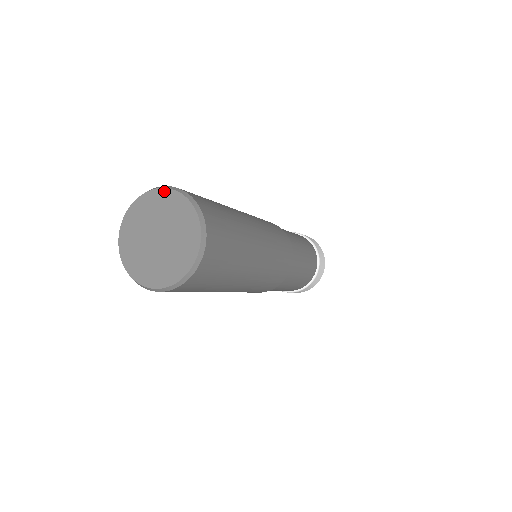
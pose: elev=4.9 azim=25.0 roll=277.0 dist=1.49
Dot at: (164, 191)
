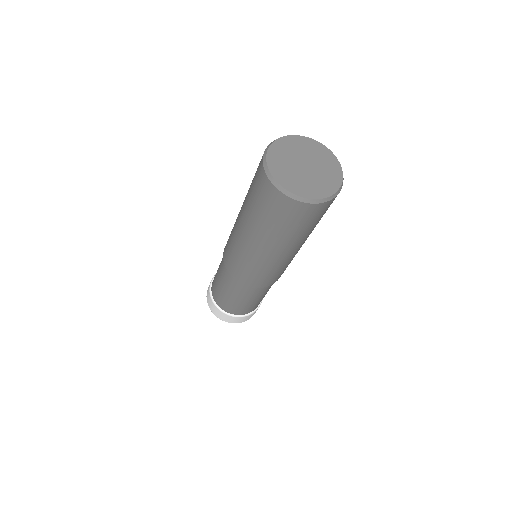
Dot at: (282, 139)
